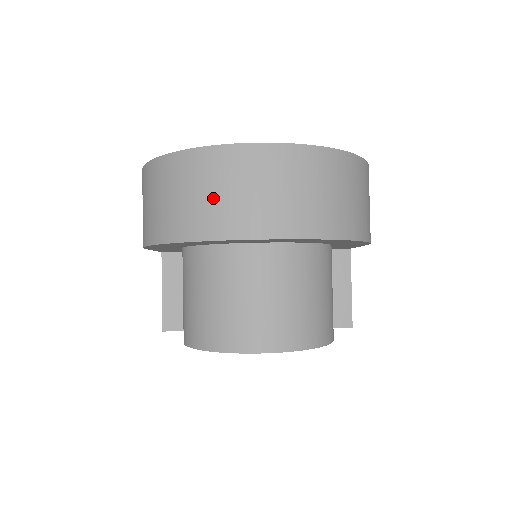
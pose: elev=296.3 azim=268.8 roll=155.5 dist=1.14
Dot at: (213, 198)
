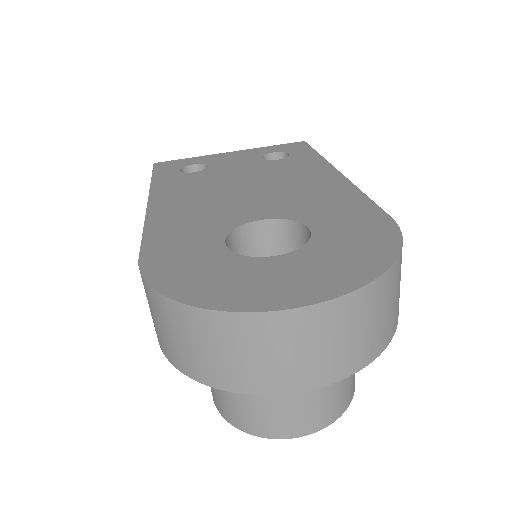
Dot at: (253, 361)
